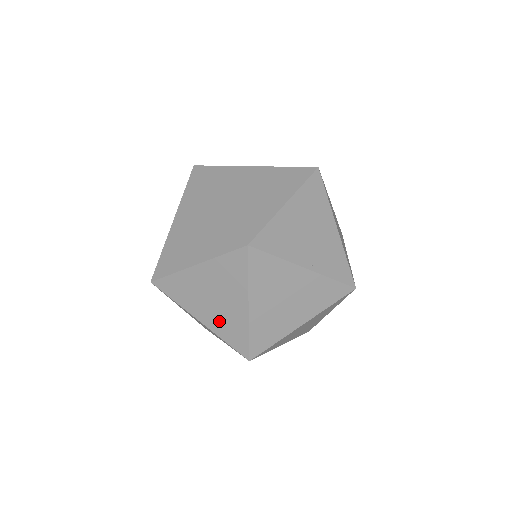
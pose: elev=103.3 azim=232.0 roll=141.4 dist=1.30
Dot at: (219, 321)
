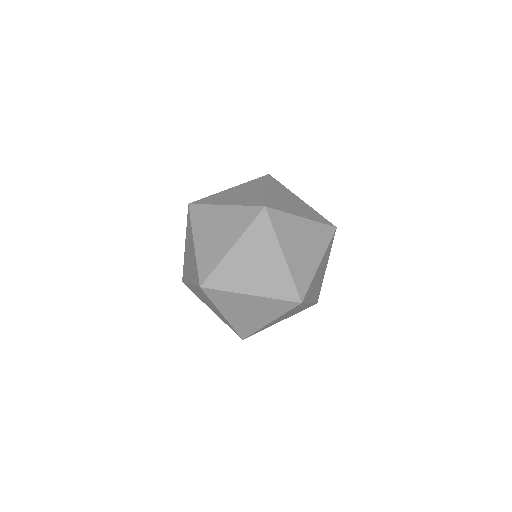
Dot at: (266, 283)
